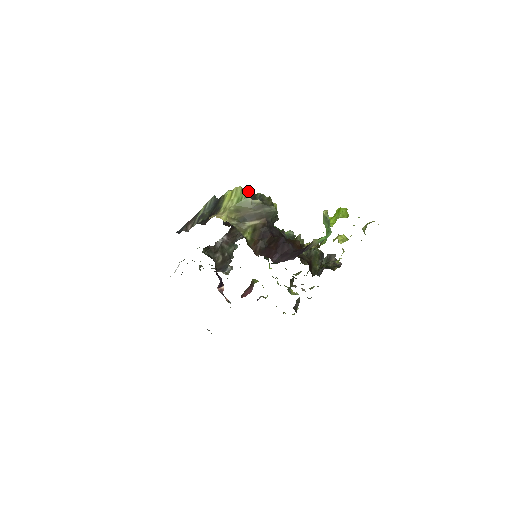
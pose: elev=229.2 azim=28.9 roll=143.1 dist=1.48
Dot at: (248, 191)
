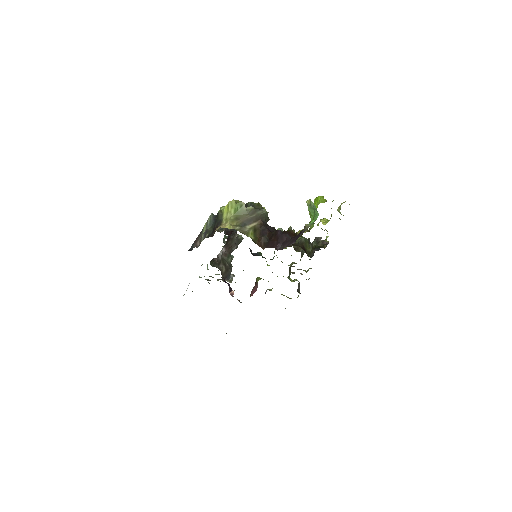
Dot at: (241, 201)
